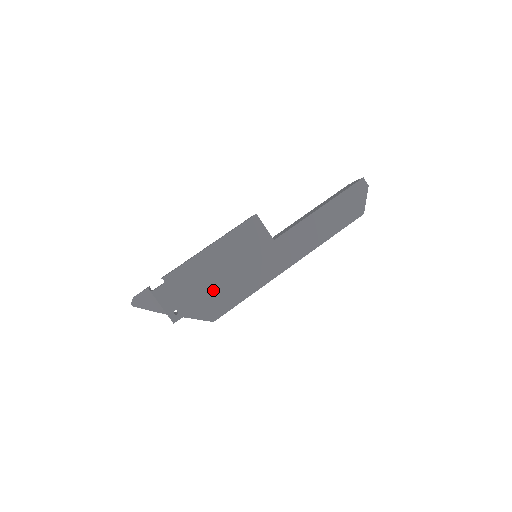
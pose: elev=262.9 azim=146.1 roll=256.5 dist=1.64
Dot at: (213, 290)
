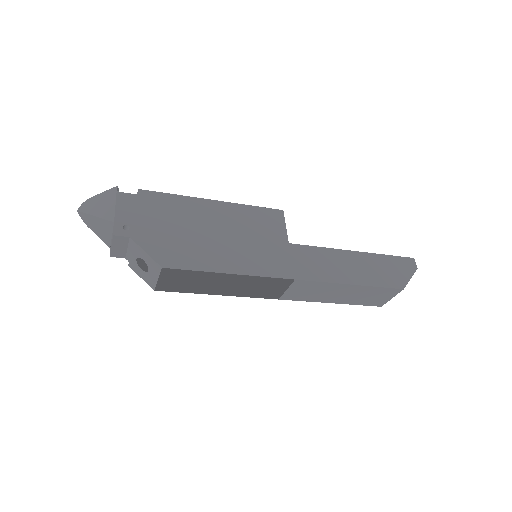
Dot at: (187, 238)
